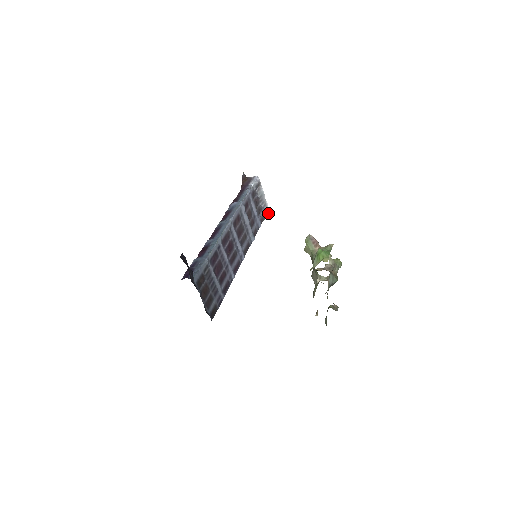
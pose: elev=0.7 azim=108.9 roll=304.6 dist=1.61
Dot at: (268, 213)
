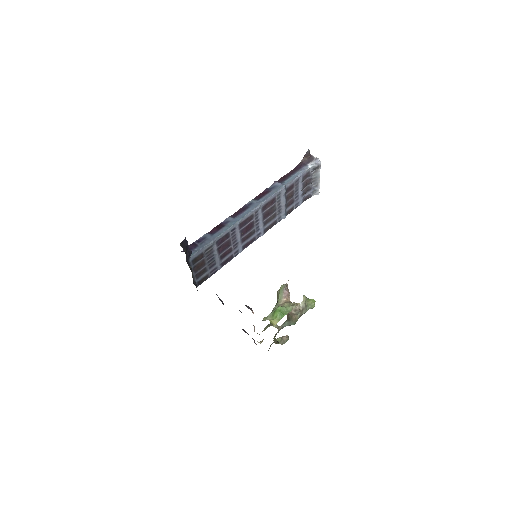
Dot at: (317, 193)
